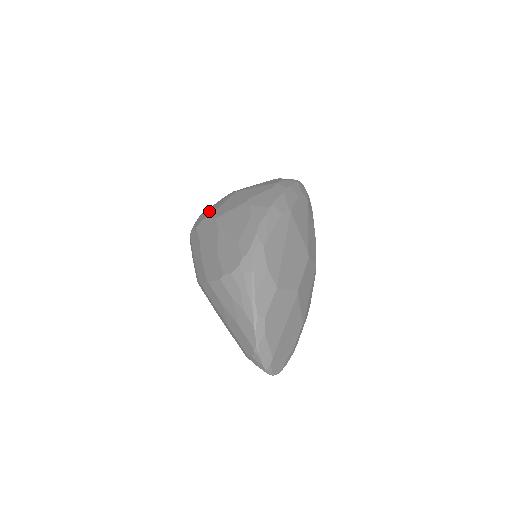
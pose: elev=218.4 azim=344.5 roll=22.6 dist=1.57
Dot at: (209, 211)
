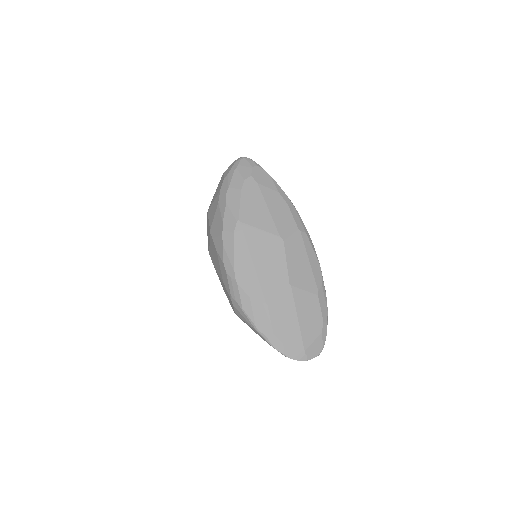
Dot at: occluded
